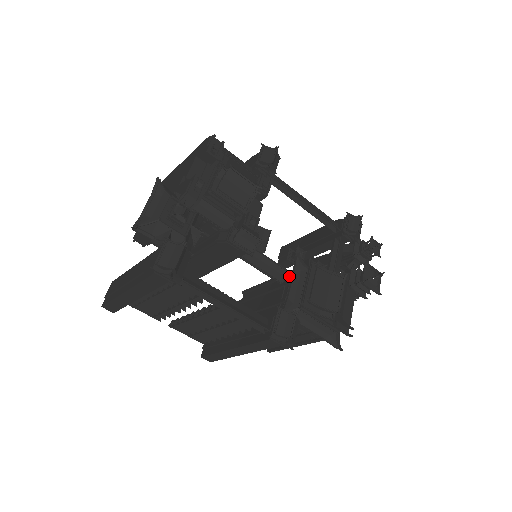
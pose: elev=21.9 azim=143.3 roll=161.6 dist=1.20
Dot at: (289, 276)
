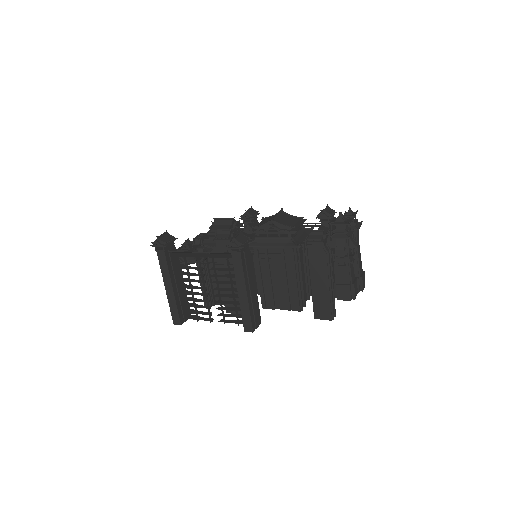
Dot at: occluded
